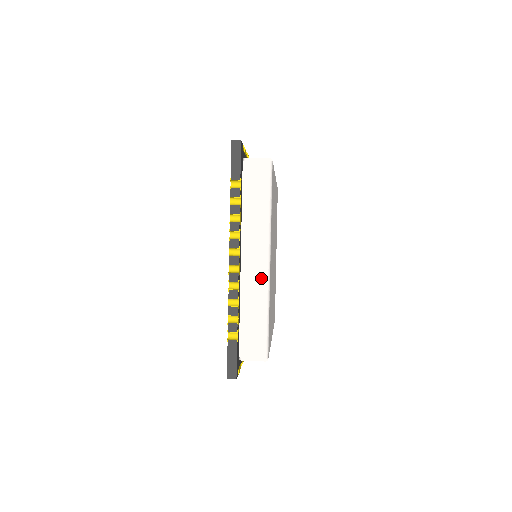
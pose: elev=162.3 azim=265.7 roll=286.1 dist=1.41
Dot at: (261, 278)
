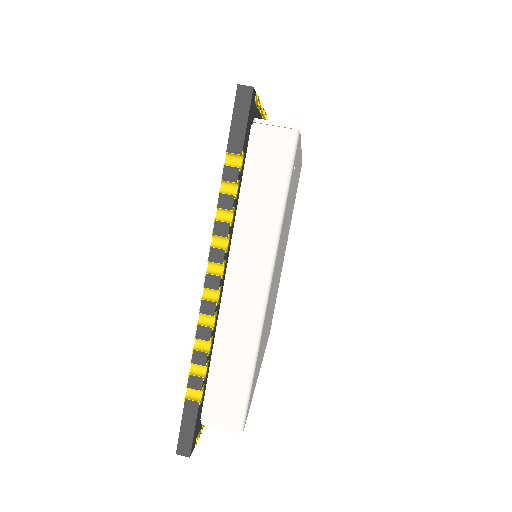
Dot at: (251, 312)
